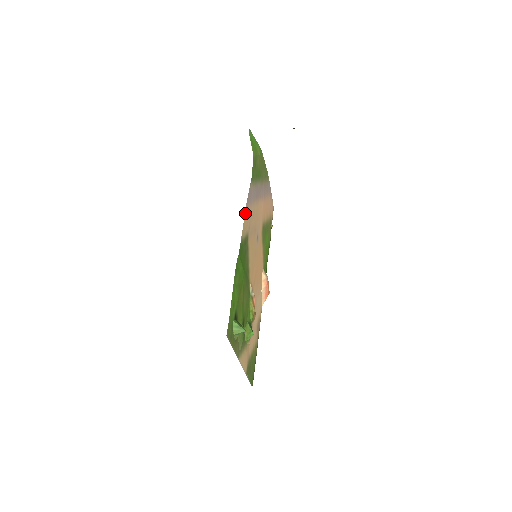
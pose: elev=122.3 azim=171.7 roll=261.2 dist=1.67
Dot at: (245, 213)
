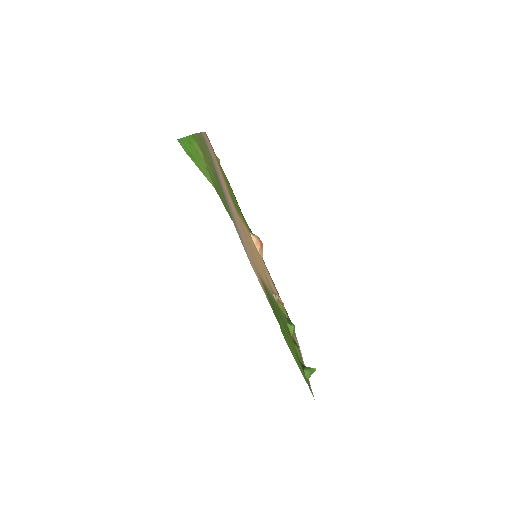
Dot at: occluded
